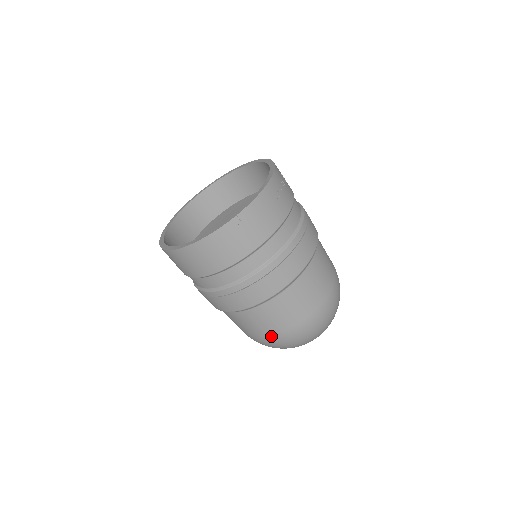
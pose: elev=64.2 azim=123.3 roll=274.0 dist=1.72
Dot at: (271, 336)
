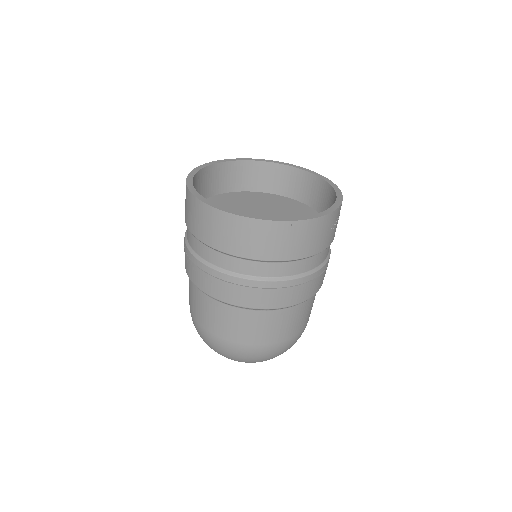
Dot at: (220, 337)
